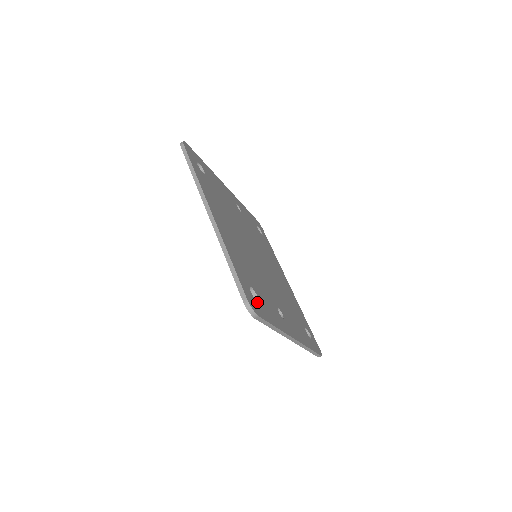
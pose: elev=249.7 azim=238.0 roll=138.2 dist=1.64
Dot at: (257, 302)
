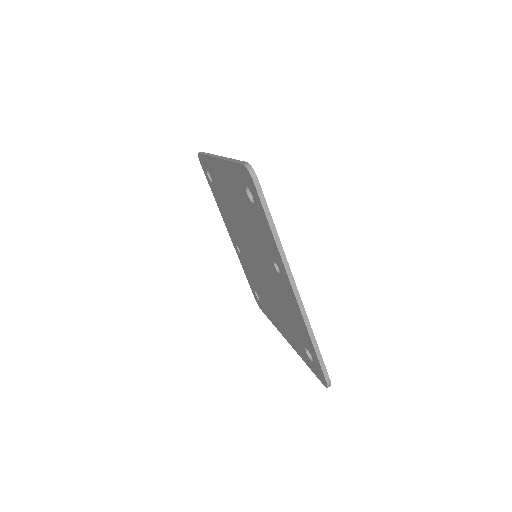
Dot at: occluded
